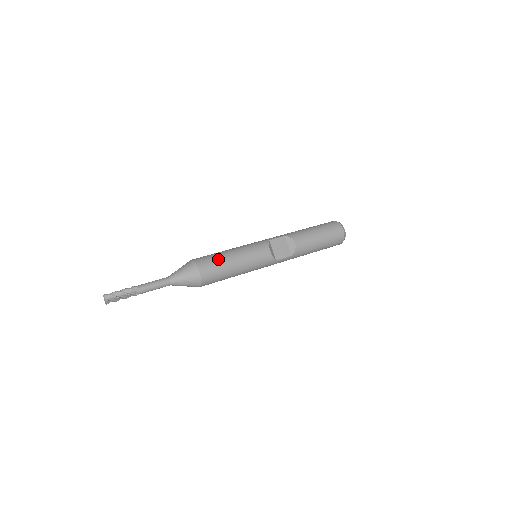
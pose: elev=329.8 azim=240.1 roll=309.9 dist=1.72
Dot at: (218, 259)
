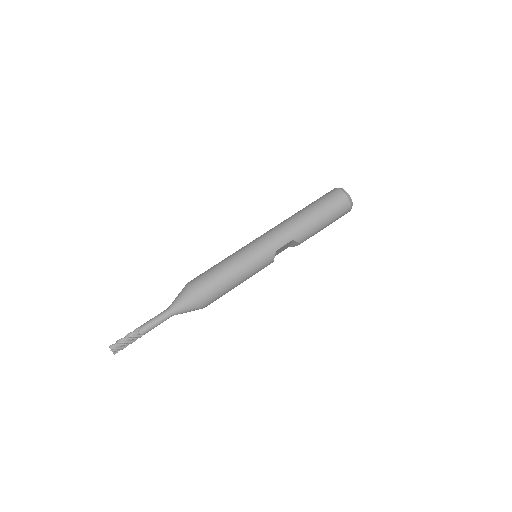
Dot at: (223, 292)
